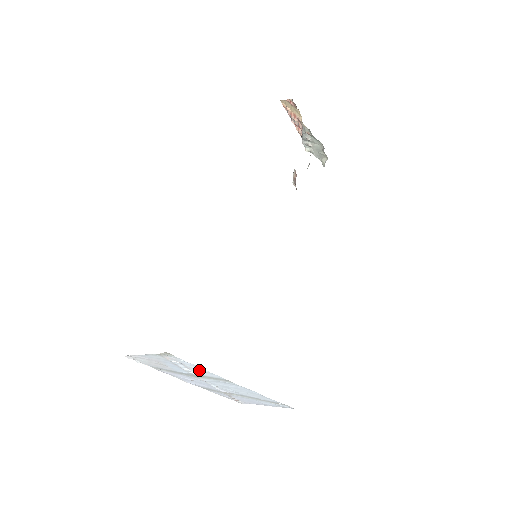
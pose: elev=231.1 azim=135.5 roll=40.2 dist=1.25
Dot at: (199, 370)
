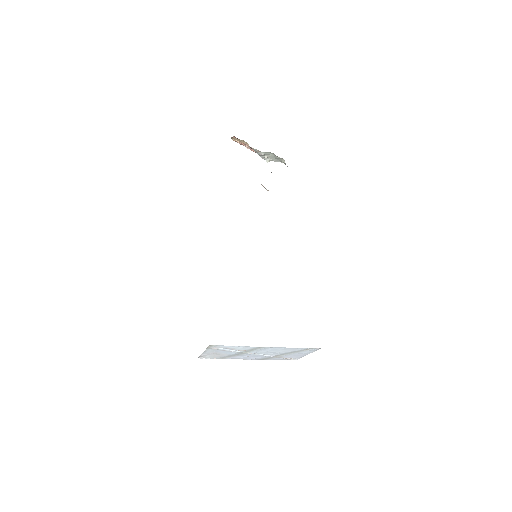
Dot at: (238, 348)
